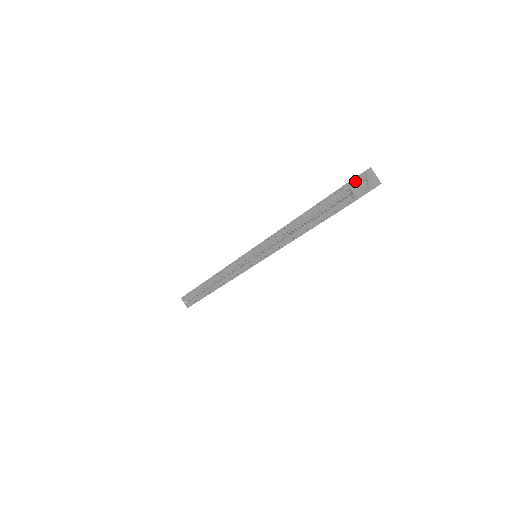
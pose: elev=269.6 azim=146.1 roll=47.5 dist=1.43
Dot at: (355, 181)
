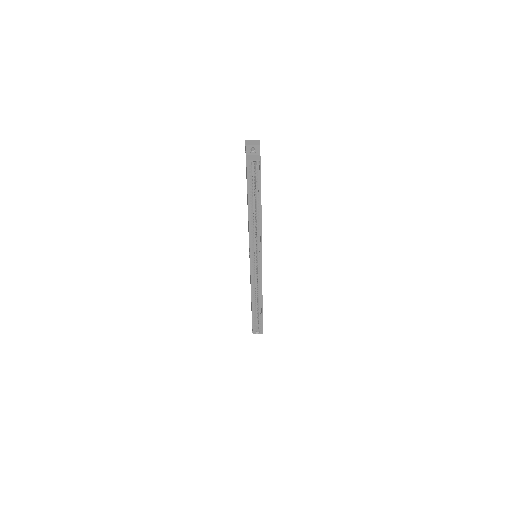
Dot at: (248, 155)
